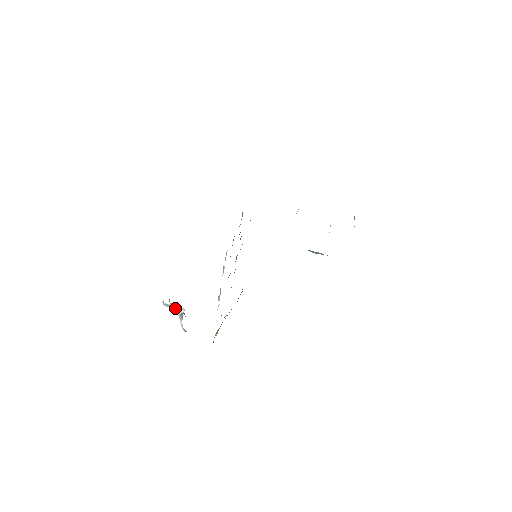
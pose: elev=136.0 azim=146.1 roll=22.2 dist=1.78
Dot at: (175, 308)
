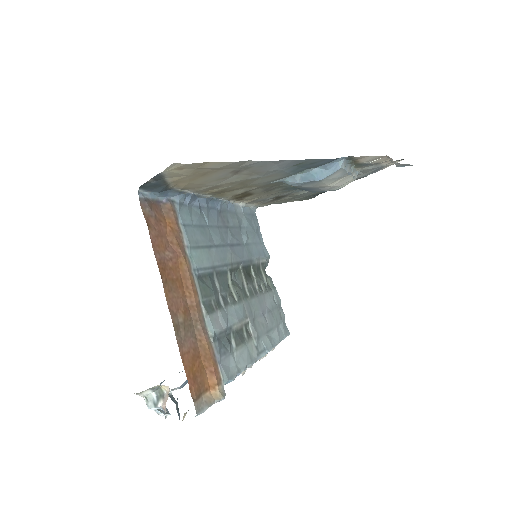
Dot at: (163, 403)
